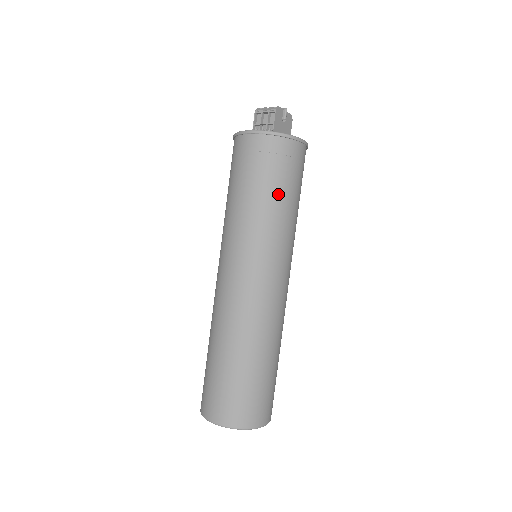
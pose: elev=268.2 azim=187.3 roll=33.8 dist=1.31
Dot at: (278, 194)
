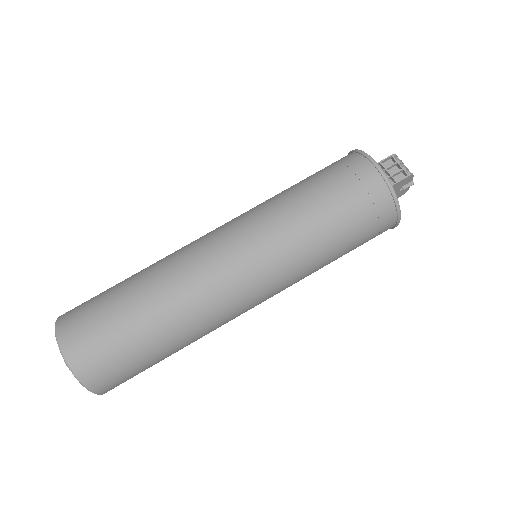
Dot at: (338, 238)
